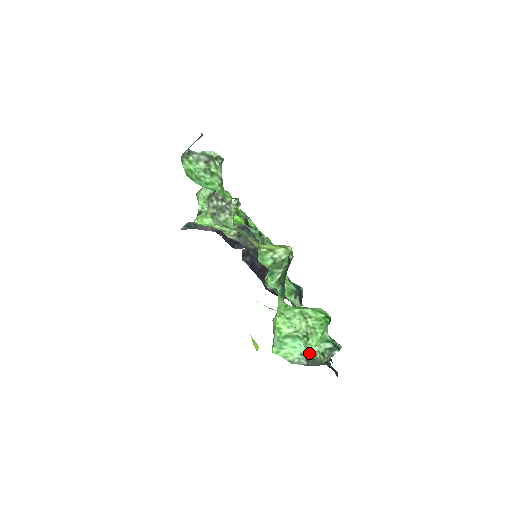
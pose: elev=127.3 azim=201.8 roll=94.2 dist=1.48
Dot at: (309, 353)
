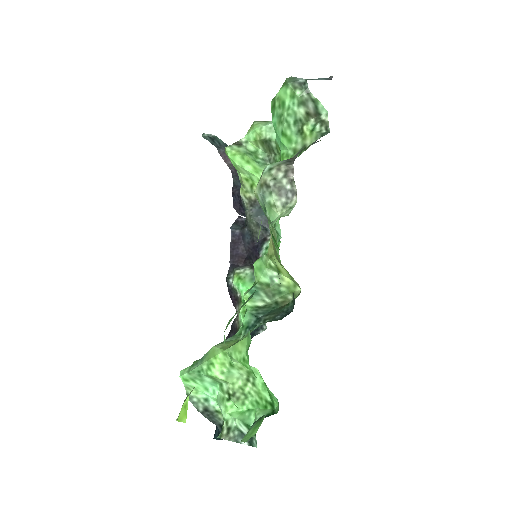
Dot at: (214, 405)
